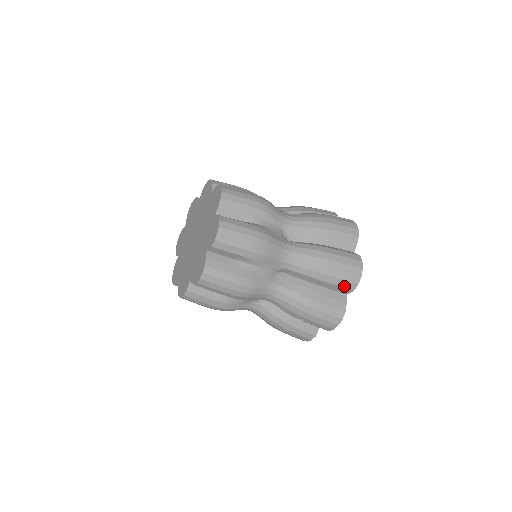
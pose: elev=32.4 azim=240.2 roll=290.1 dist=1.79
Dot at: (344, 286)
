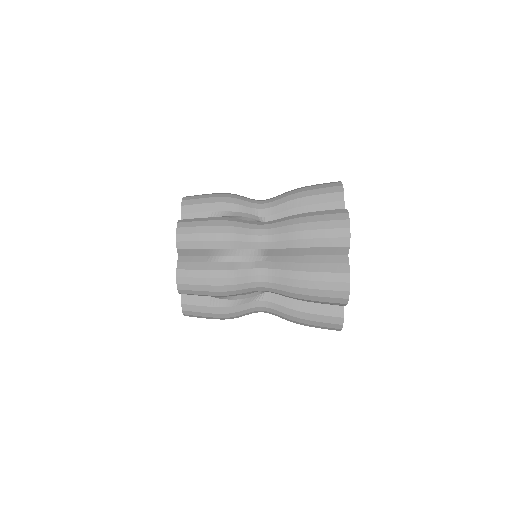
Dot at: occluded
